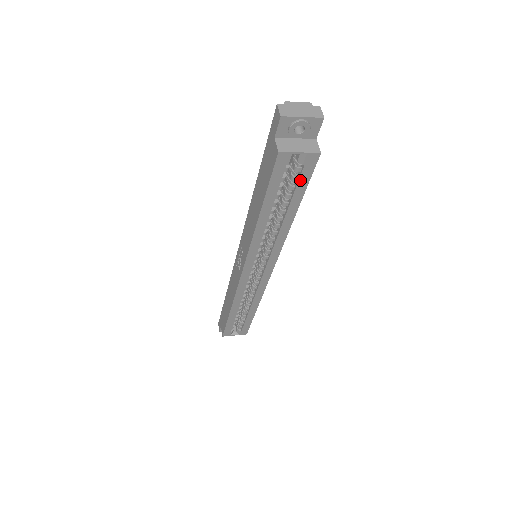
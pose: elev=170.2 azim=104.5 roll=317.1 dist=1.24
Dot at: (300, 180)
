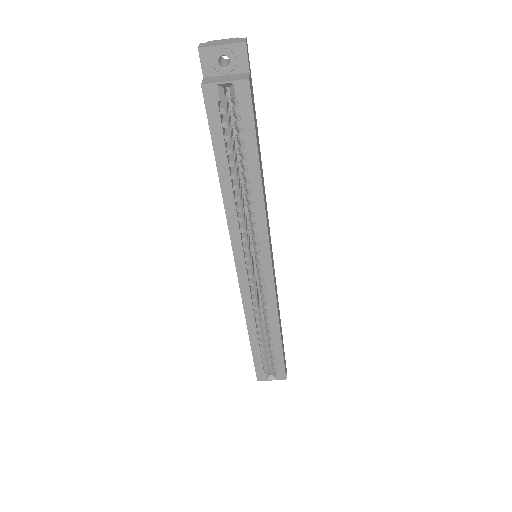
Dot at: (243, 122)
